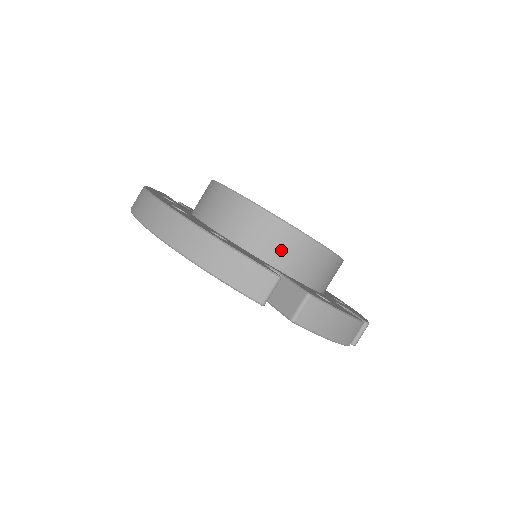
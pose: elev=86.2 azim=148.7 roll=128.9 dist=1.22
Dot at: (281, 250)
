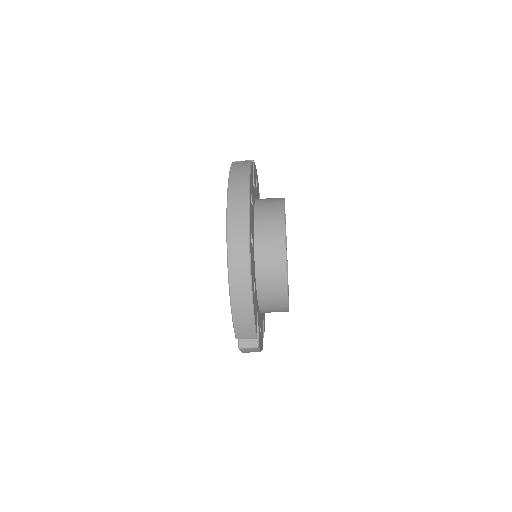
Dot at: (271, 303)
